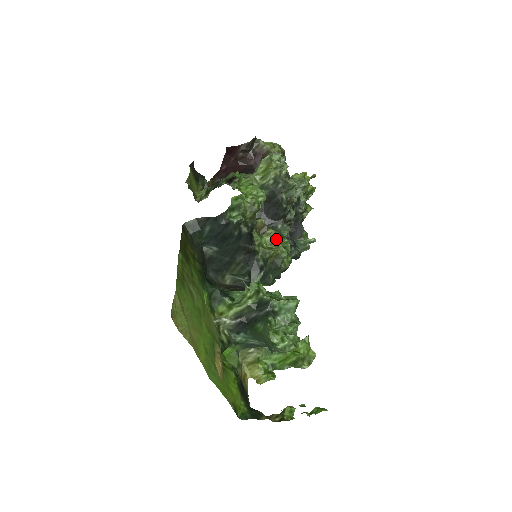
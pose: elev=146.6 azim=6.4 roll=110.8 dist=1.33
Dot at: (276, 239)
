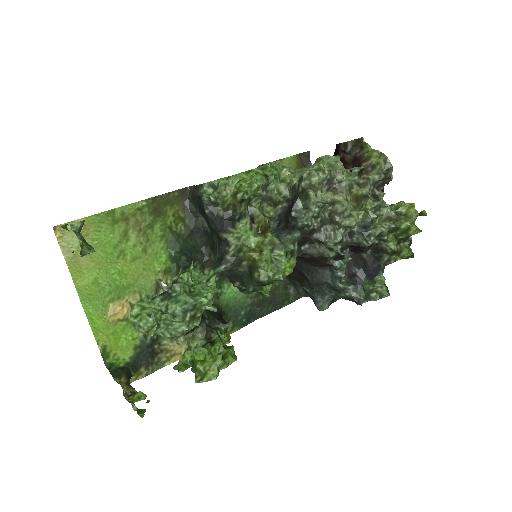
Dot at: (265, 244)
